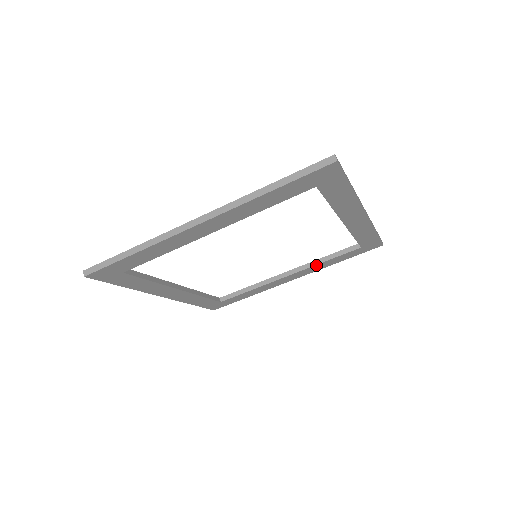
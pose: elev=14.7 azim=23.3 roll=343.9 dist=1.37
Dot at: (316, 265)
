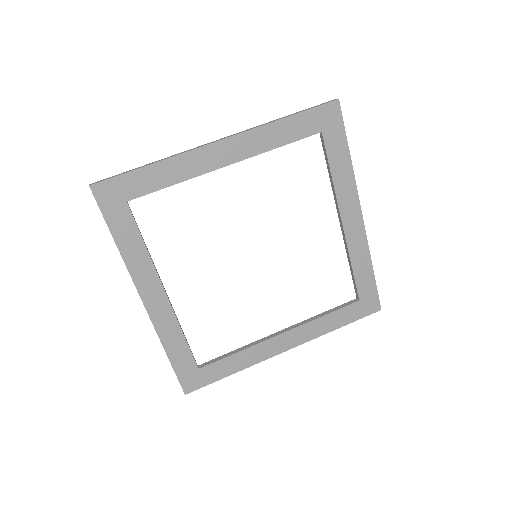
Dot at: (313, 321)
